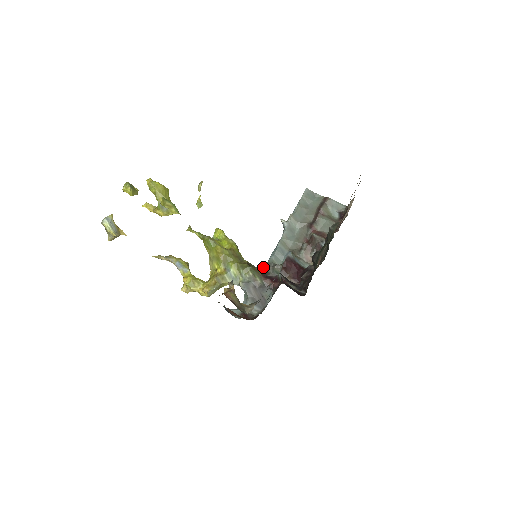
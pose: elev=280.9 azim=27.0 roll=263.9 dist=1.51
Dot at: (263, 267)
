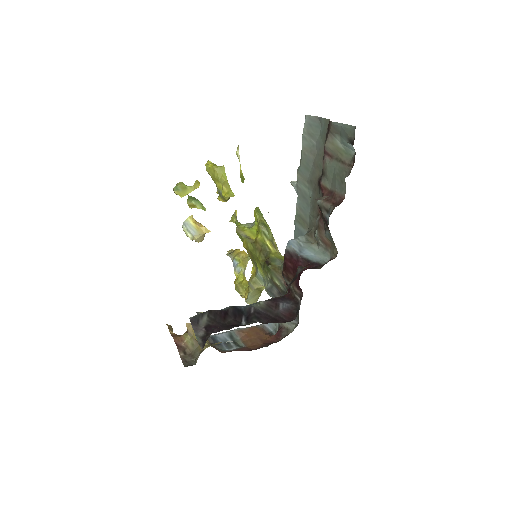
Dot at: occluded
